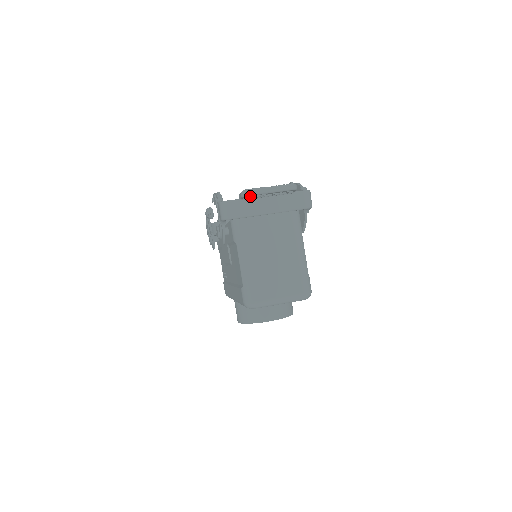
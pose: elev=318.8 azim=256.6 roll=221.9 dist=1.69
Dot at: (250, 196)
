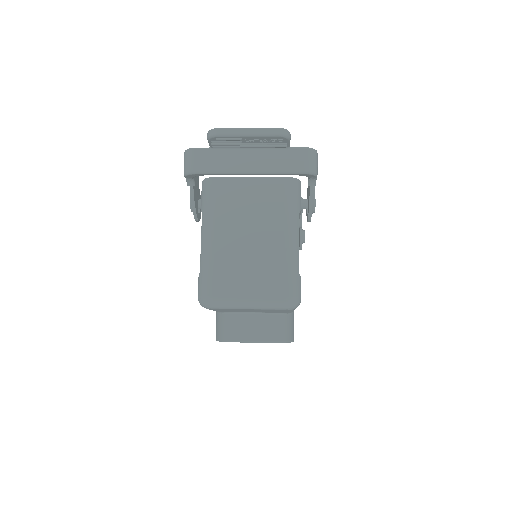
Dot at: (218, 138)
